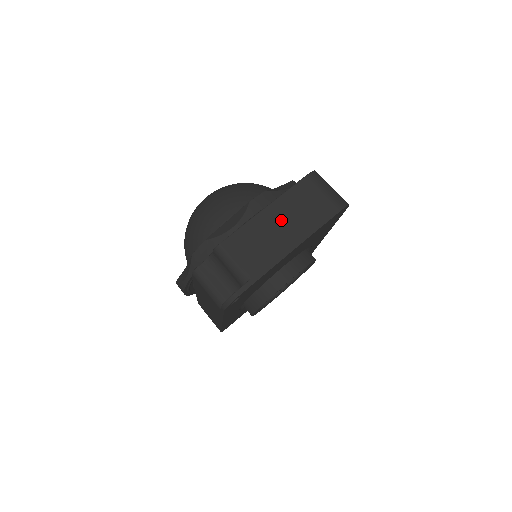
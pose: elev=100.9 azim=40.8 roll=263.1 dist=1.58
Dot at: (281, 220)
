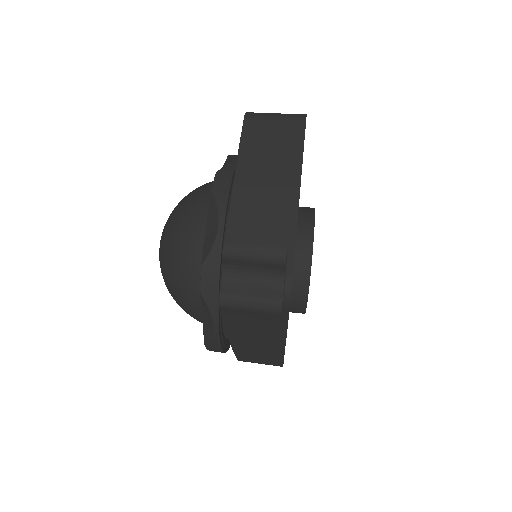
Dot at: (261, 173)
